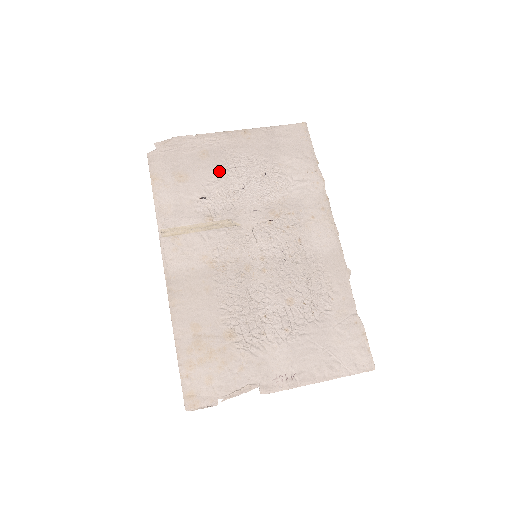
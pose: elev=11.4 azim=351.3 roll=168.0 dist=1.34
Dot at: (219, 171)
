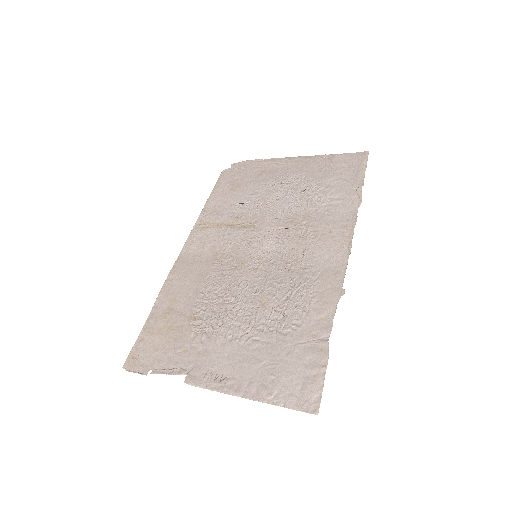
Dot at: (266, 185)
